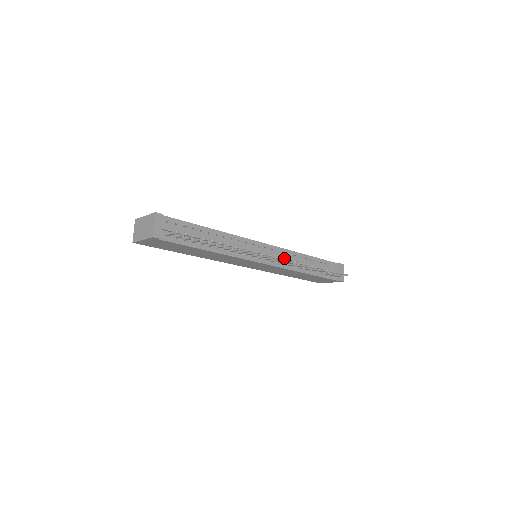
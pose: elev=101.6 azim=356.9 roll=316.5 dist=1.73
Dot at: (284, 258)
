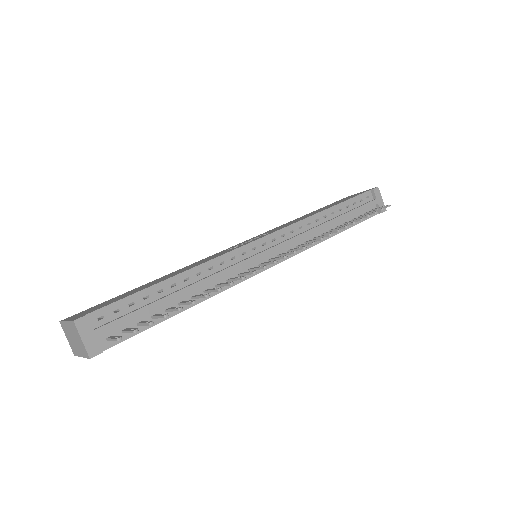
Dot at: occluded
